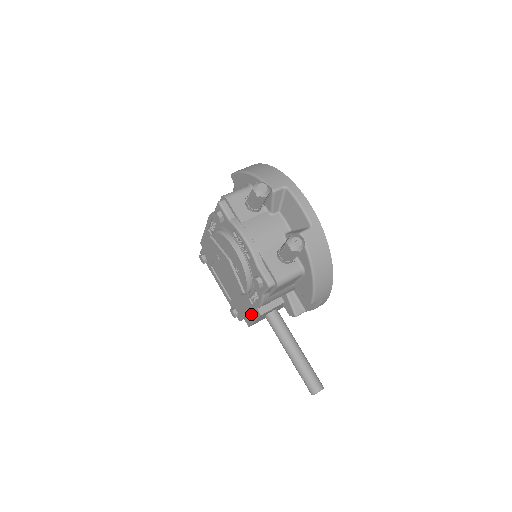
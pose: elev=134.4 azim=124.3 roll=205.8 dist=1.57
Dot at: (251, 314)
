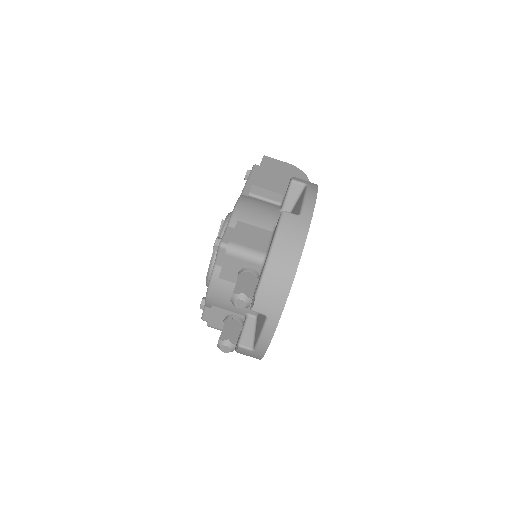
Dot at: occluded
